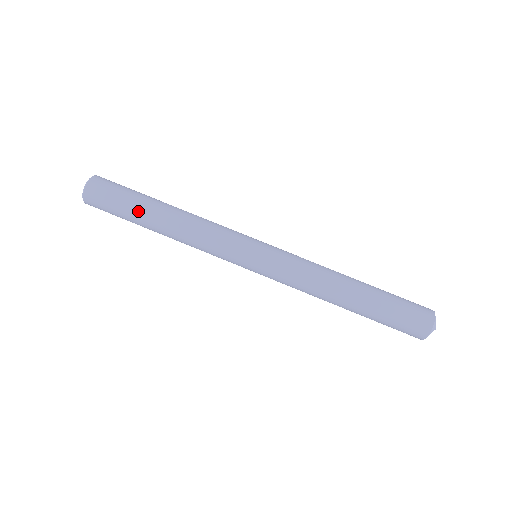
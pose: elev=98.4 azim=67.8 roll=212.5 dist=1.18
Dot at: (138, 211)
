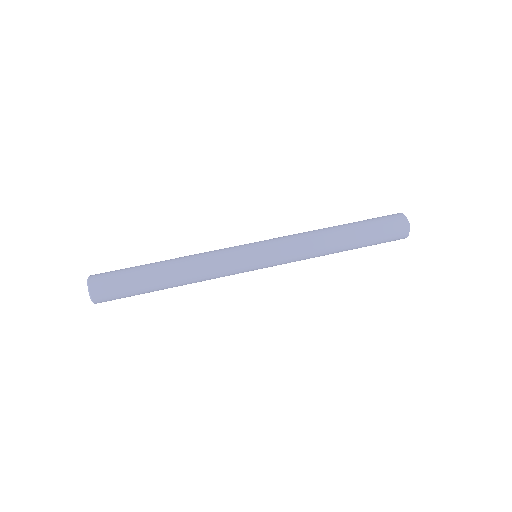
Dot at: (144, 265)
